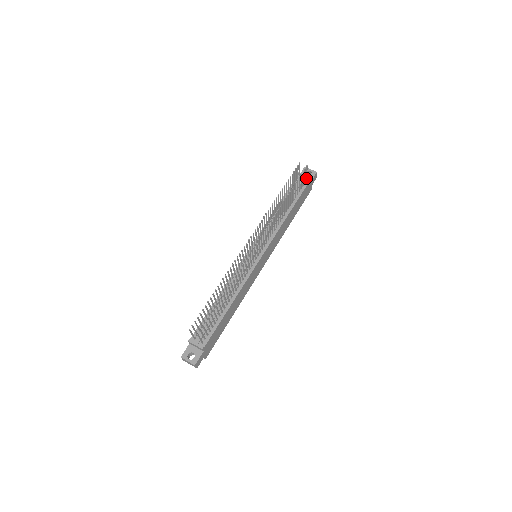
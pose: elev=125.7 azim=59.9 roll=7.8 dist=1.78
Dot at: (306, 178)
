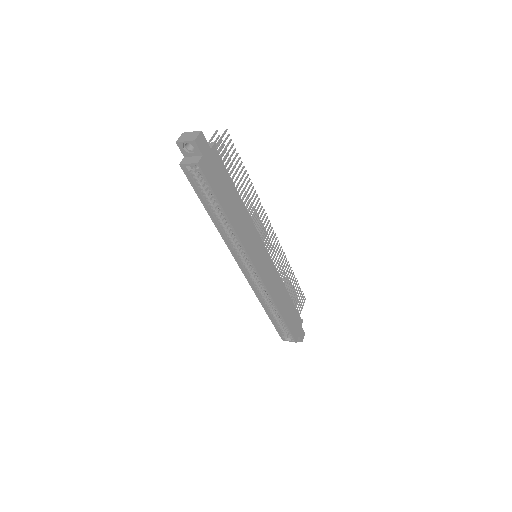
Dot at: occluded
